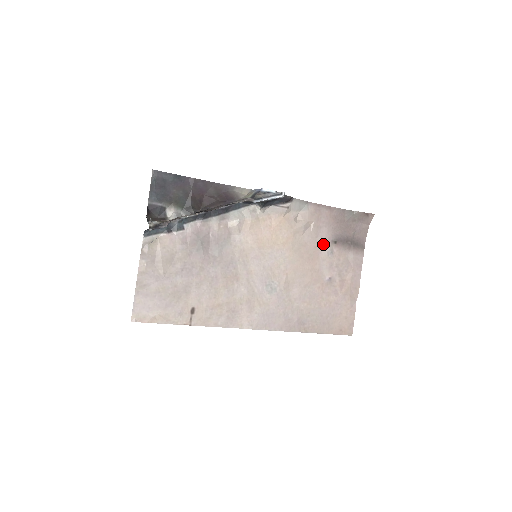
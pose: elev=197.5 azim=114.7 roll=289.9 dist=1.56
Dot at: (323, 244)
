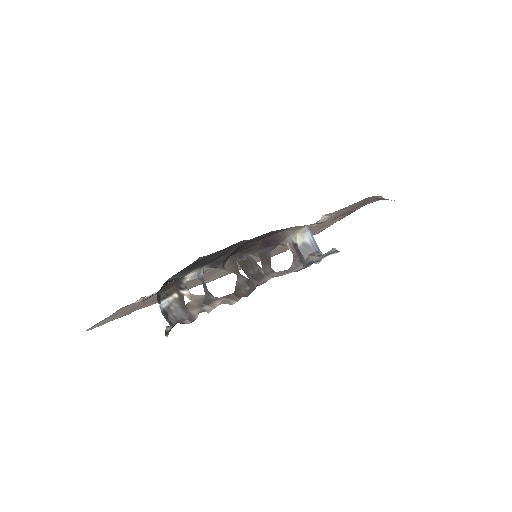
Dot at: (326, 222)
